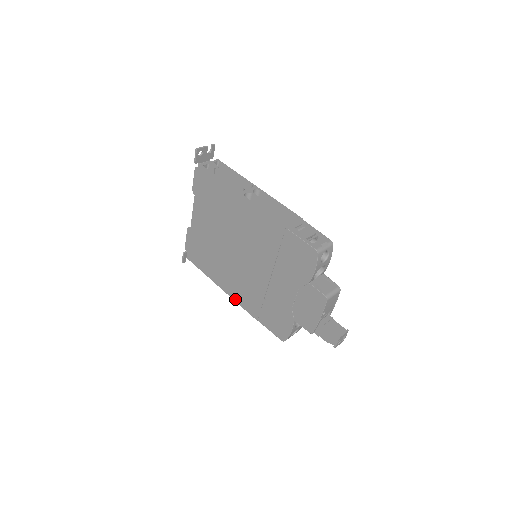
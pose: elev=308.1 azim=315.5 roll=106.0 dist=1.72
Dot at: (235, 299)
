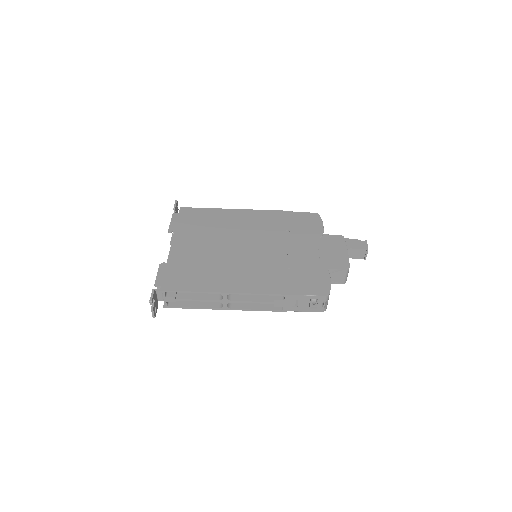
Dot at: occluded
